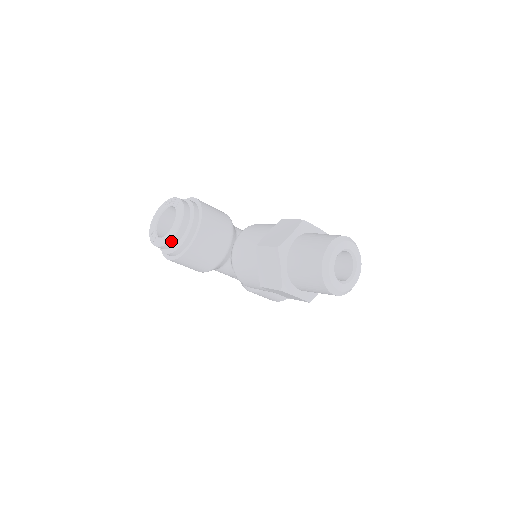
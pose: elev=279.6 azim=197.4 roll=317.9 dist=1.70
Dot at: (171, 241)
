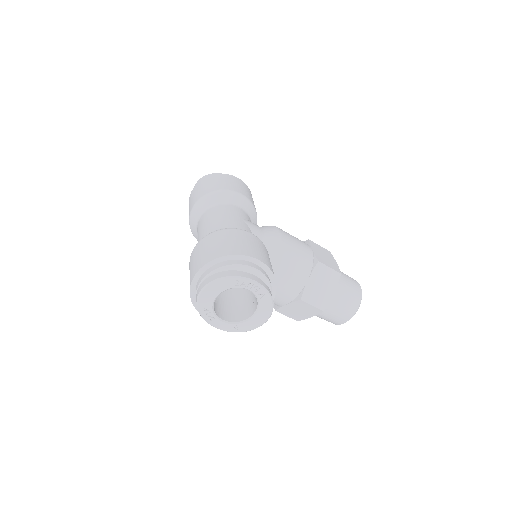
Dot at: (244, 331)
